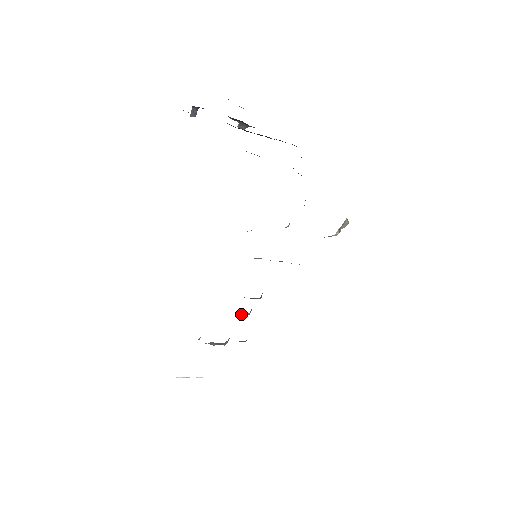
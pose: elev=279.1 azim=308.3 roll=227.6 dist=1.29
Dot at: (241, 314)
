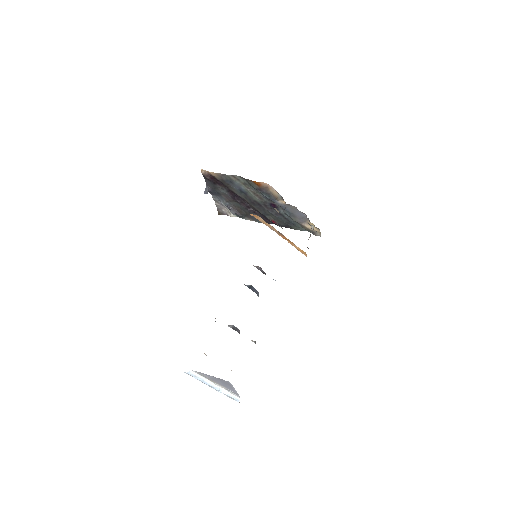
Dot at: occluded
